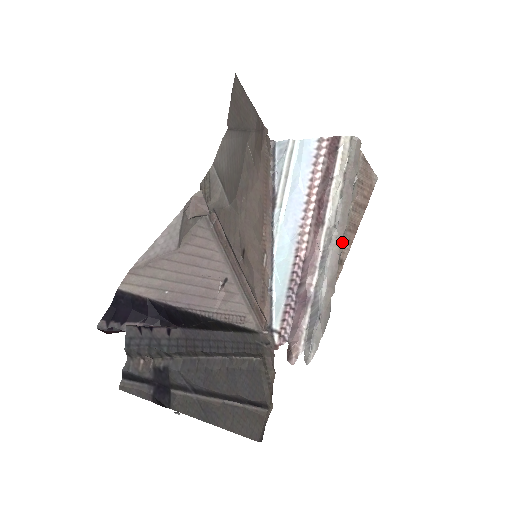
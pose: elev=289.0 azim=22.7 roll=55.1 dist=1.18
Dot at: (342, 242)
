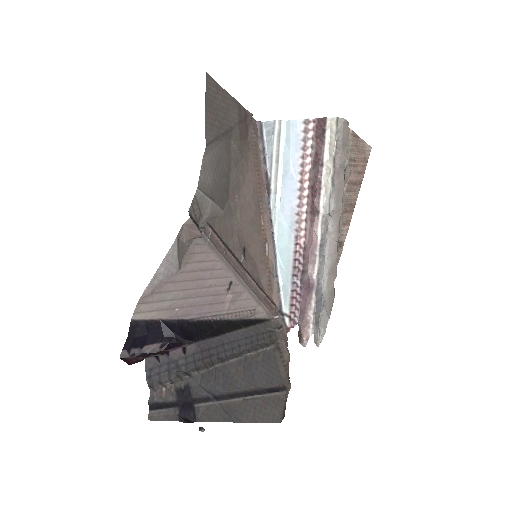
Dot at: (339, 228)
